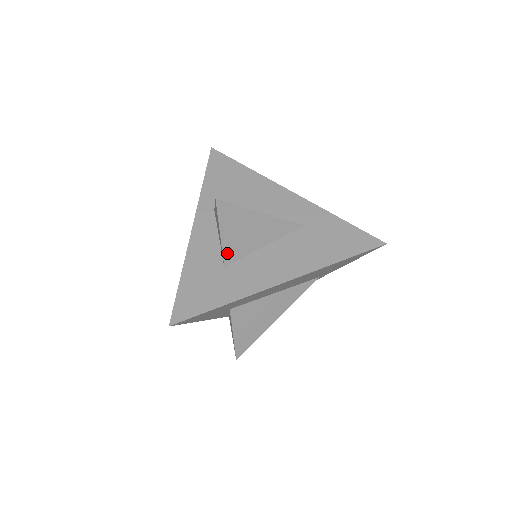
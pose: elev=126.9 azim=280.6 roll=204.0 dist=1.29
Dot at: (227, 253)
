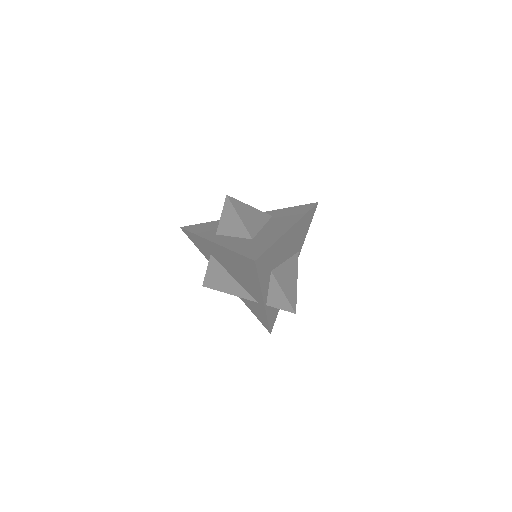
Dot at: (249, 230)
